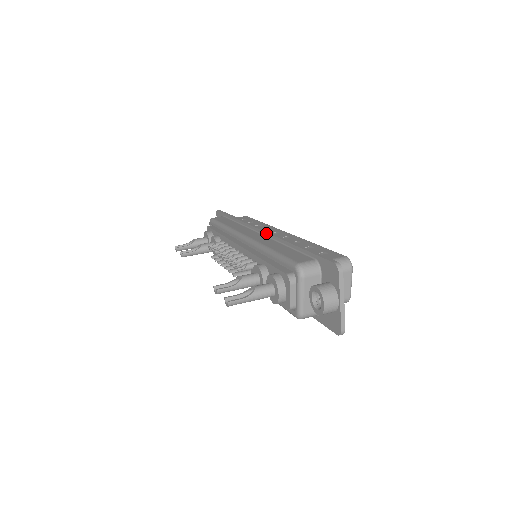
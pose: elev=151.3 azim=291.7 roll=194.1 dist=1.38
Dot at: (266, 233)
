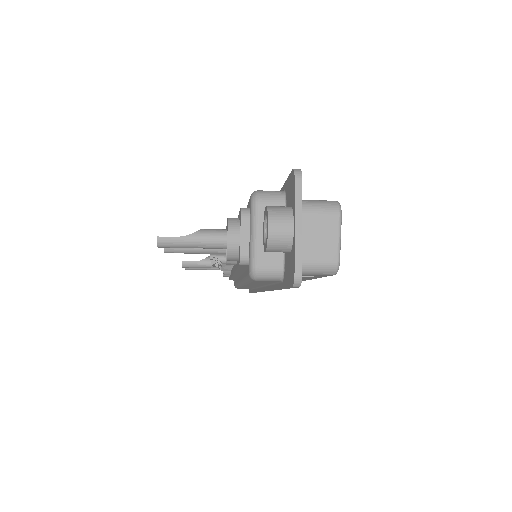
Dot at: occluded
